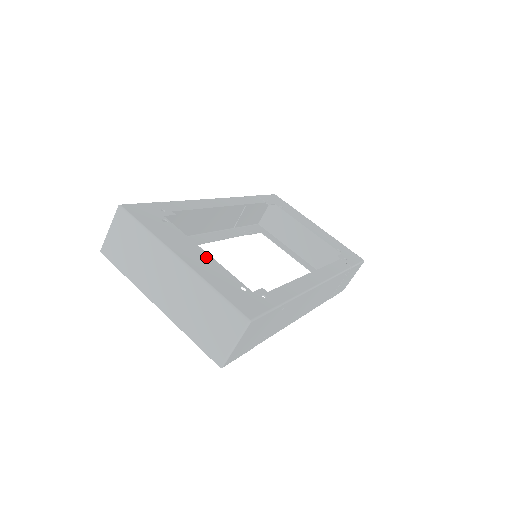
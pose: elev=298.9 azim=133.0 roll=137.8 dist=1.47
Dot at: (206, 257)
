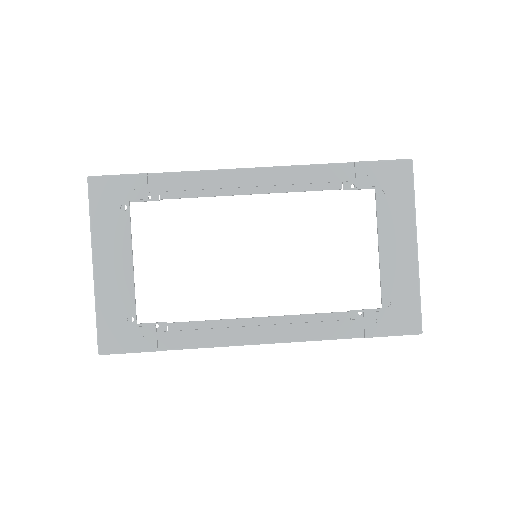
Dot at: (126, 270)
